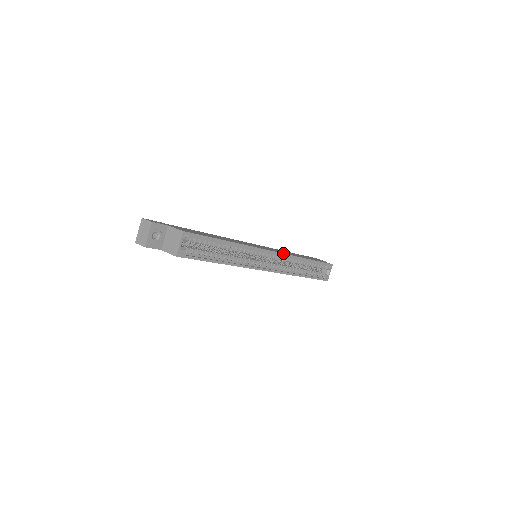
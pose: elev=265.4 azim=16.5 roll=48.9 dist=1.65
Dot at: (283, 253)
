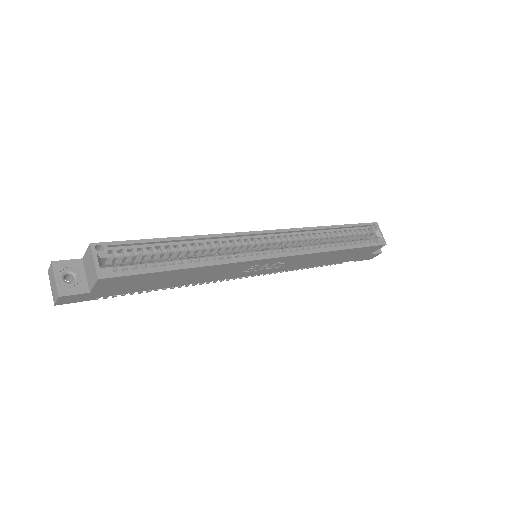
Dot at: (284, 229)
